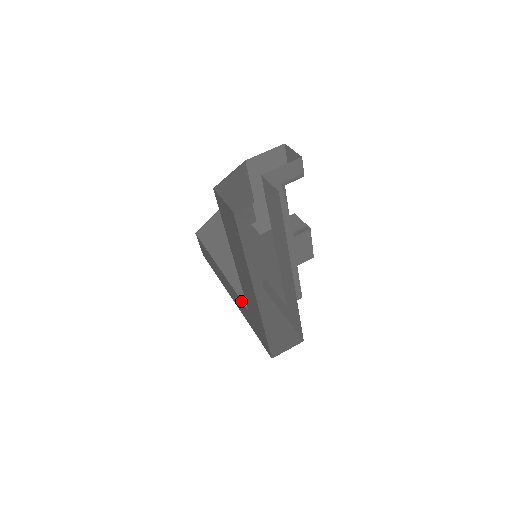
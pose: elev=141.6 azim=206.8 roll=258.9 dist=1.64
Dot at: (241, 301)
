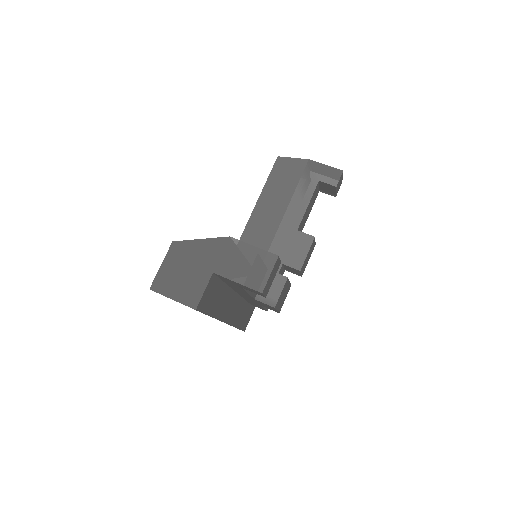
Dot at: occluded
